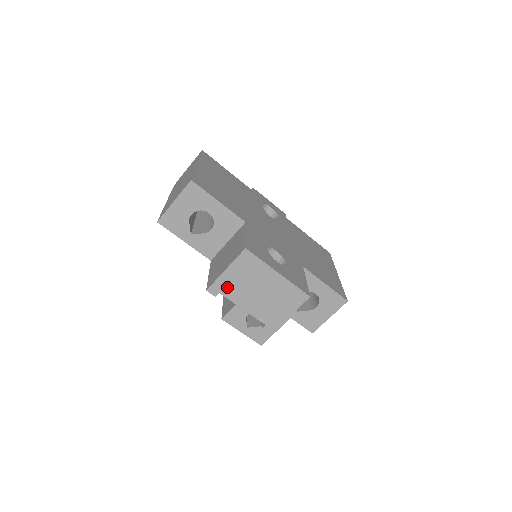
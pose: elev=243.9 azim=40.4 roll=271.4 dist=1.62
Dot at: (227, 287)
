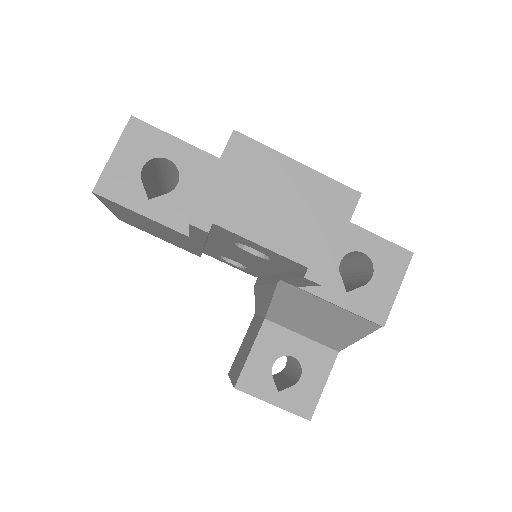
Dot at: (223, 208)
